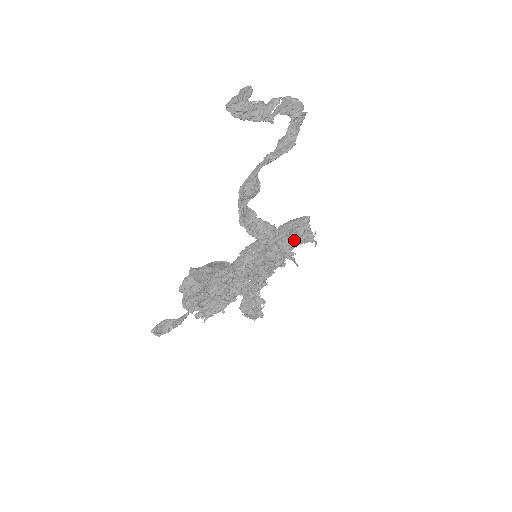
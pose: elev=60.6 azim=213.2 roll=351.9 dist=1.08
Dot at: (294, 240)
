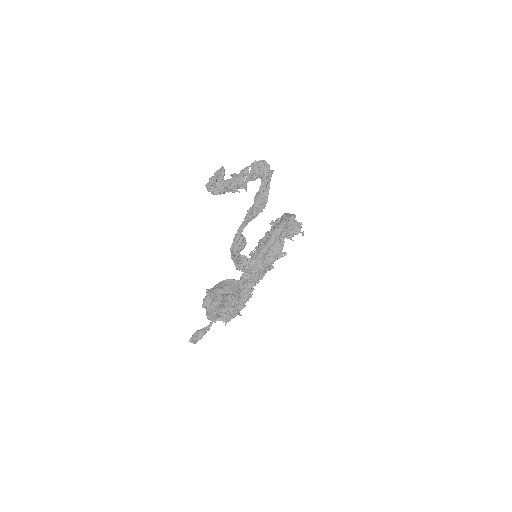
Dot at: (284, 241)
